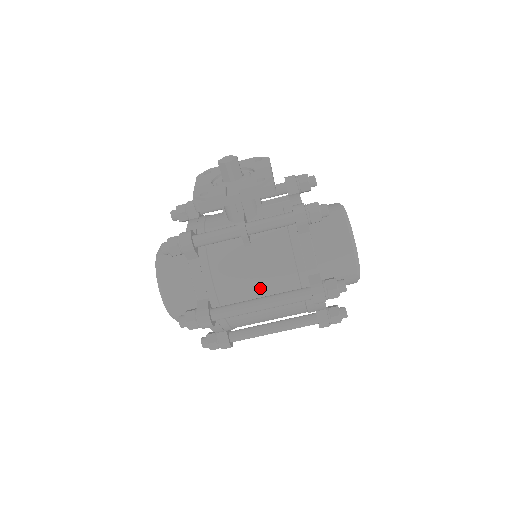
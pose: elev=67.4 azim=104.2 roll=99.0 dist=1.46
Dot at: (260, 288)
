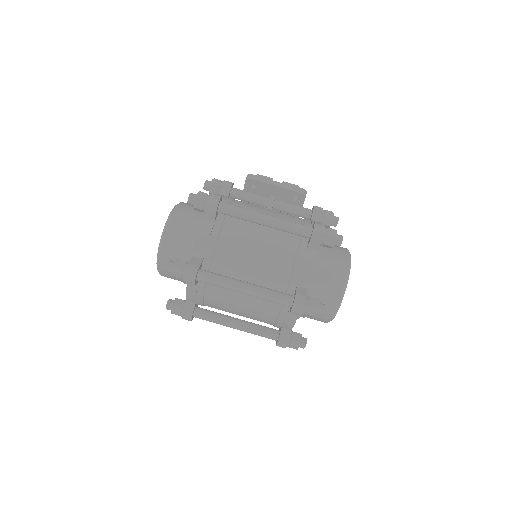
Dot at: occluded
